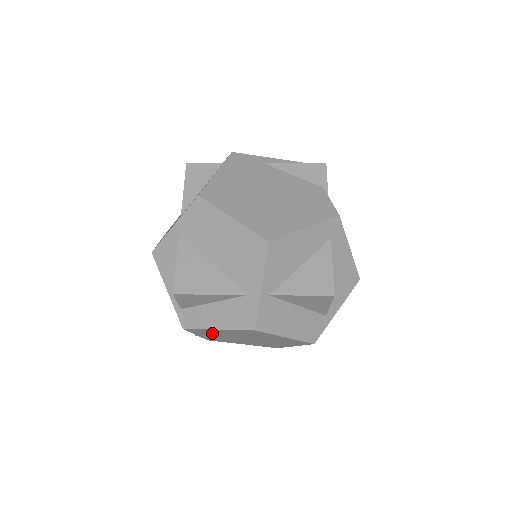
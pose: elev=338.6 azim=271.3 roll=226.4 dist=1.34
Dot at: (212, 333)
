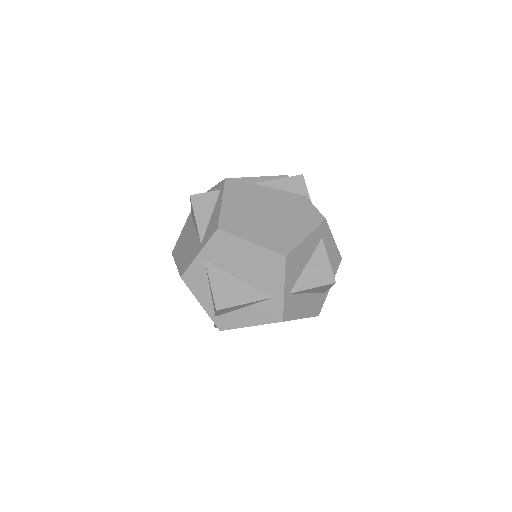
Dot at: occluded
